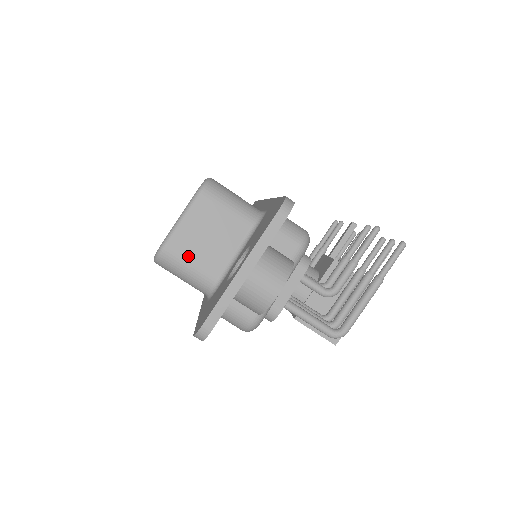
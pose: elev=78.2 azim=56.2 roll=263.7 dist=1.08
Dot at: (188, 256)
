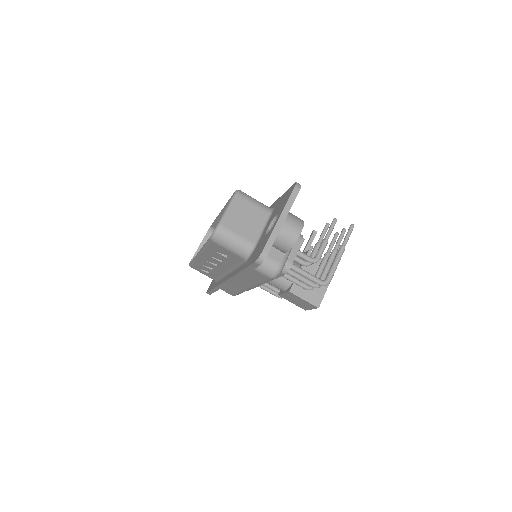
Dot at: (235, 231)
